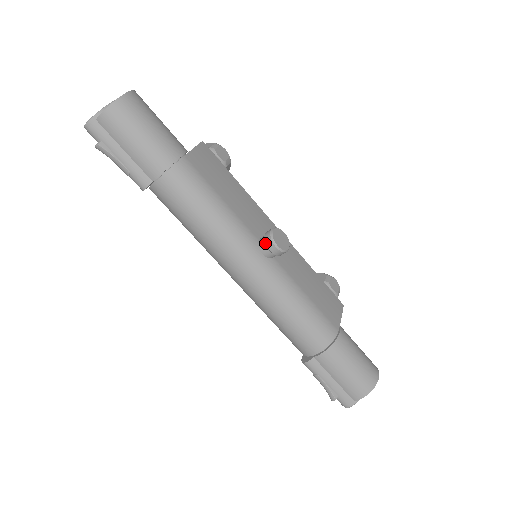
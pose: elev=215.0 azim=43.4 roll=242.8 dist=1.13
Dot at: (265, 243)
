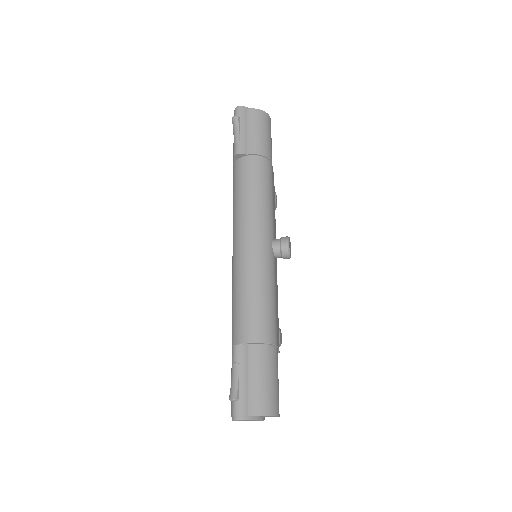
Dot at: (281, 238)
